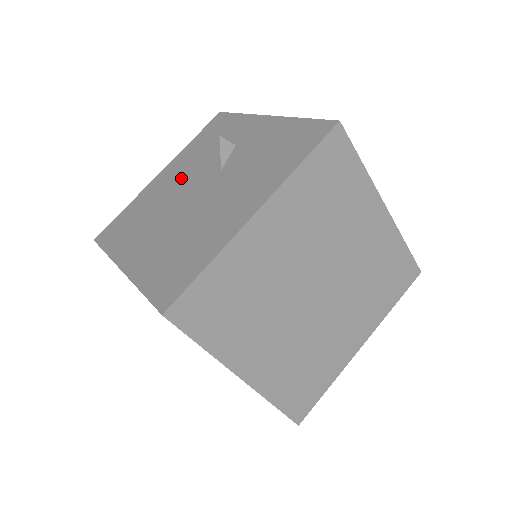
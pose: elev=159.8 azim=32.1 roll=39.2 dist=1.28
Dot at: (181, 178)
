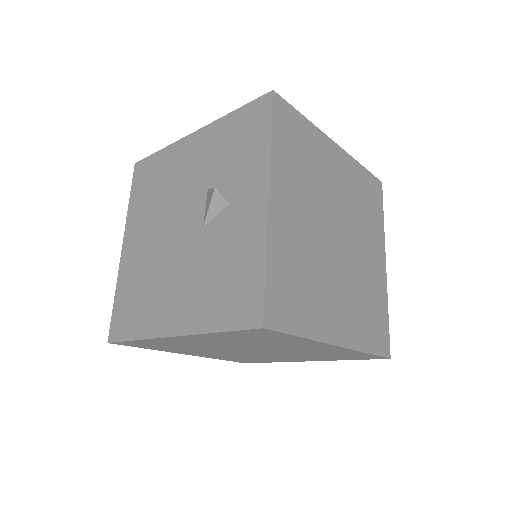
Dot at: (191, 180)
